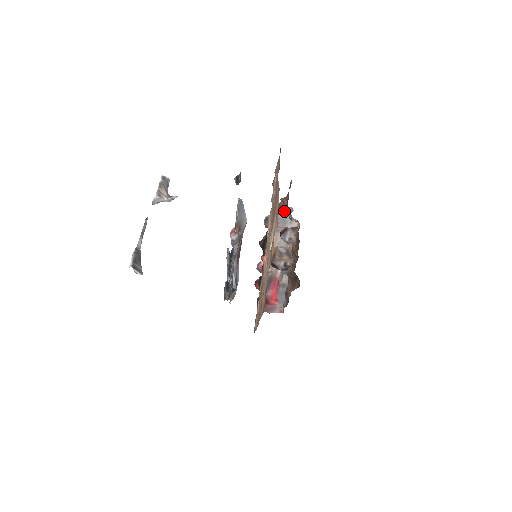
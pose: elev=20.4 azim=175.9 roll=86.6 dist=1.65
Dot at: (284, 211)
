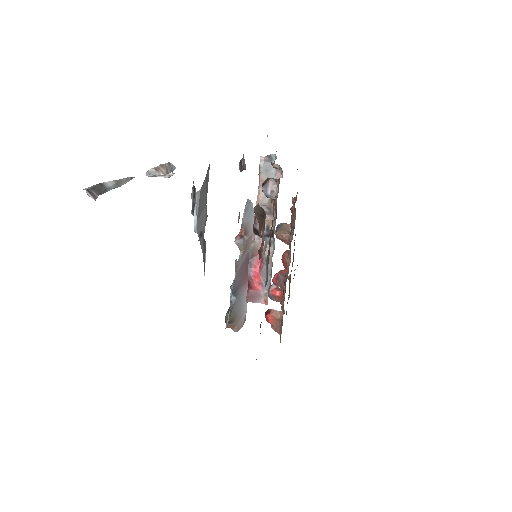
Dot at: (267, 159)
